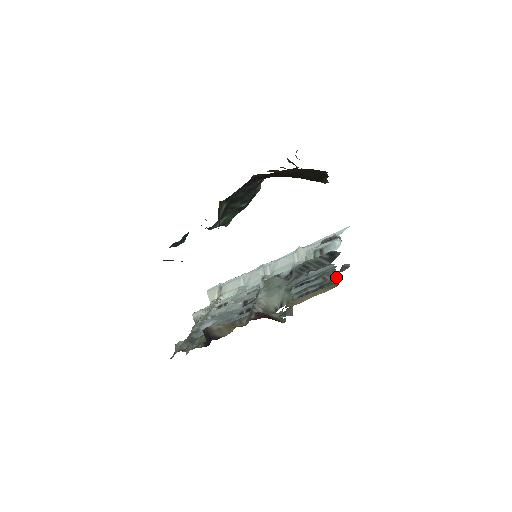
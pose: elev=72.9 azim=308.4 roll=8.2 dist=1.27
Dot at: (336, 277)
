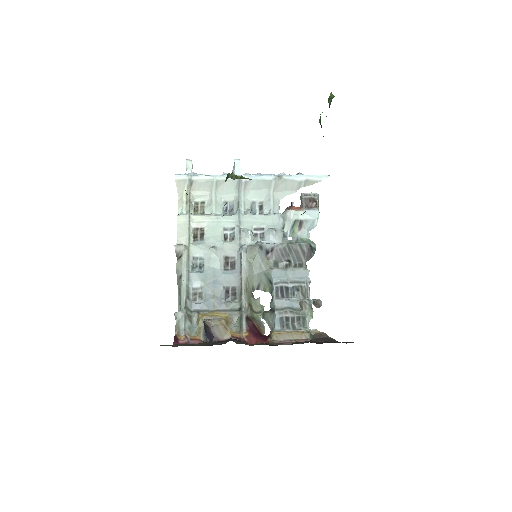
Dot at: (310, 315)
